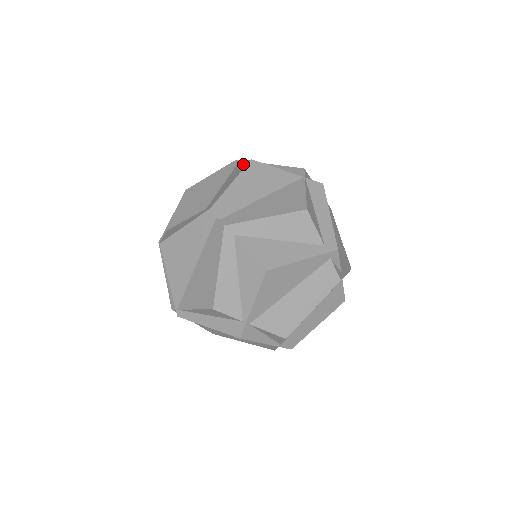
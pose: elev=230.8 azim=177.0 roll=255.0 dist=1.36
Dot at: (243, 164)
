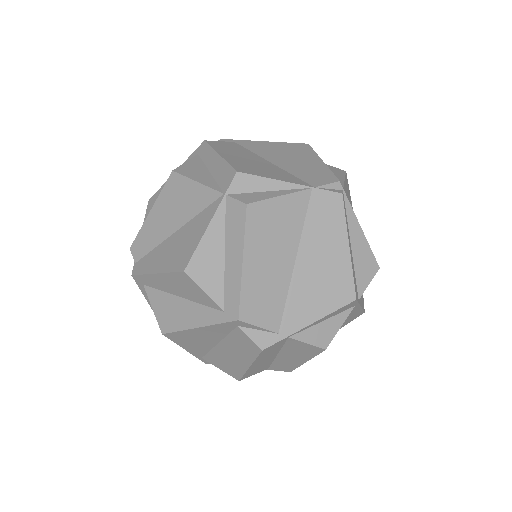
Dot at: occluded
